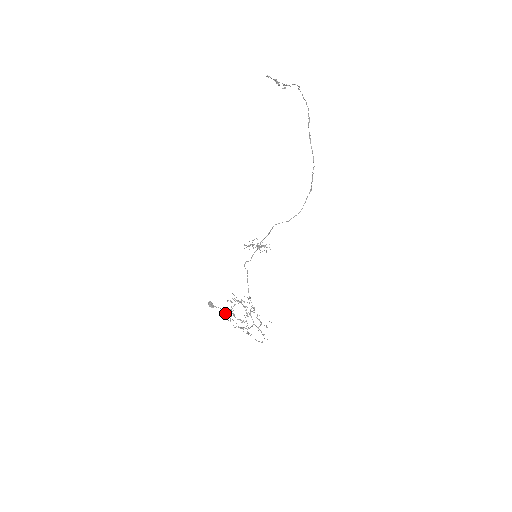
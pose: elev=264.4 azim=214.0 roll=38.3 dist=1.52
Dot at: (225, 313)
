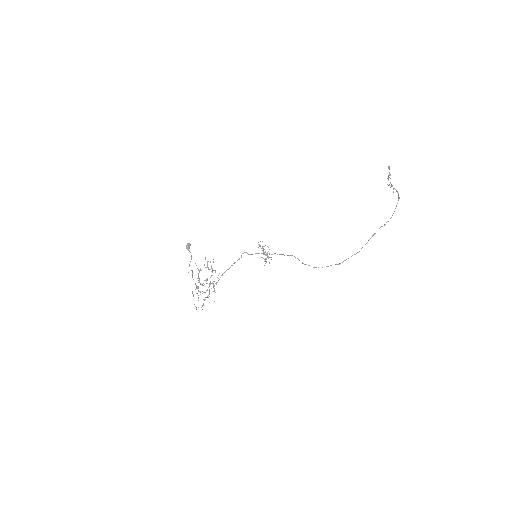
Dot at: (196, 265)
